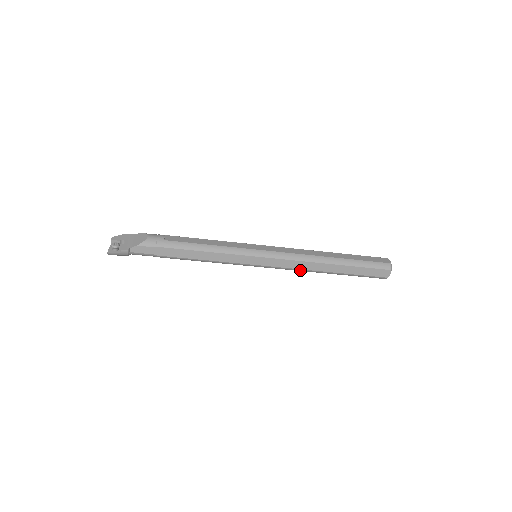
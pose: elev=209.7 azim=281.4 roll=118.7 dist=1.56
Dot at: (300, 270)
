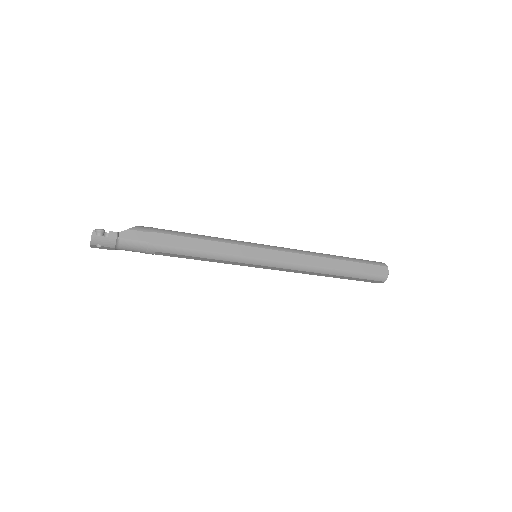
Dot at: (305, 267)
